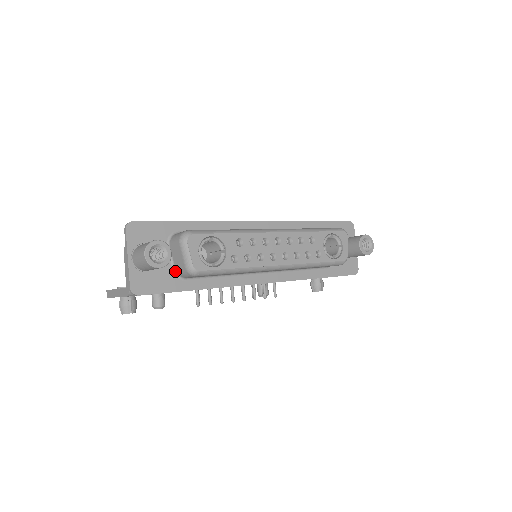
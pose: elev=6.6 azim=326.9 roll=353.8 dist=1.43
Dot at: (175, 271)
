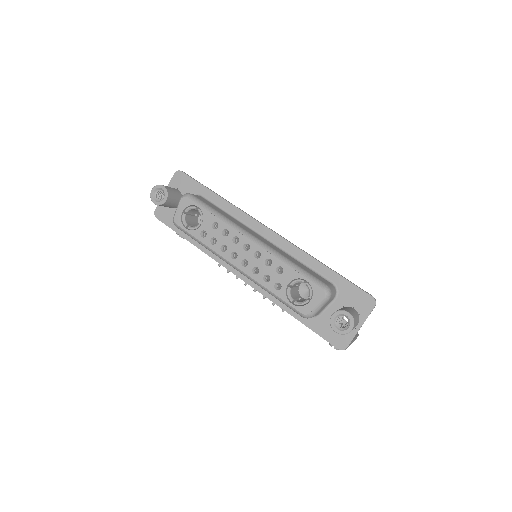
Dot at: occluded
